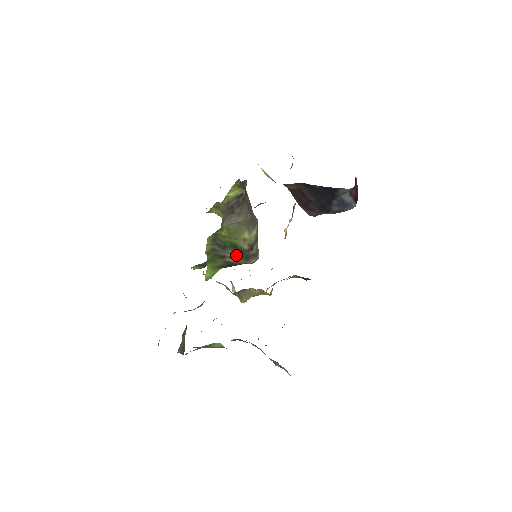
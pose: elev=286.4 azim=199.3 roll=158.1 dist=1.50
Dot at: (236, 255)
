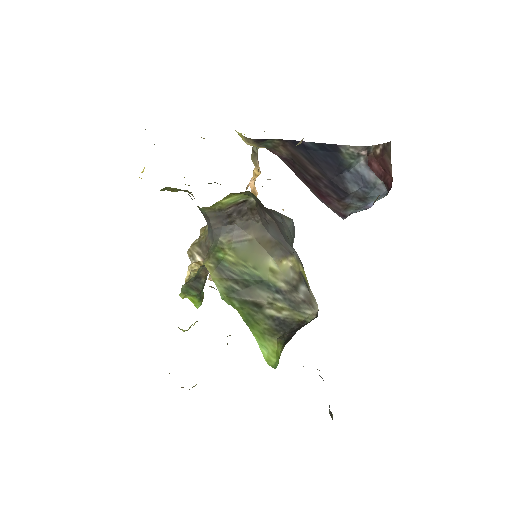
Dot at: (274, 300)
